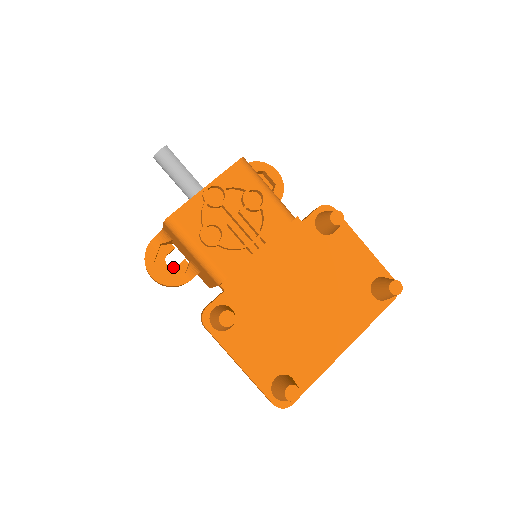
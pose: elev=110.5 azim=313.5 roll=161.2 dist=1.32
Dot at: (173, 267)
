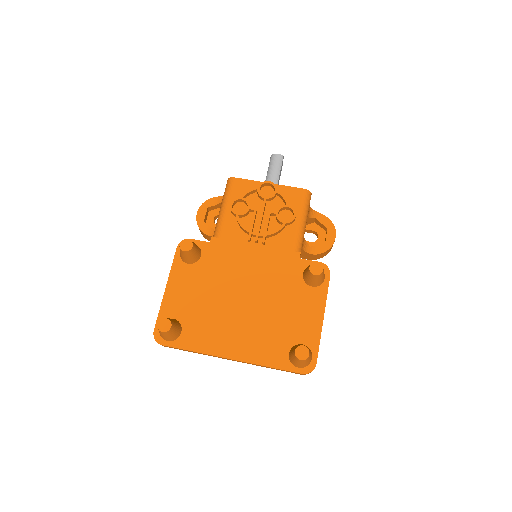
Dot at: (215, 224)
